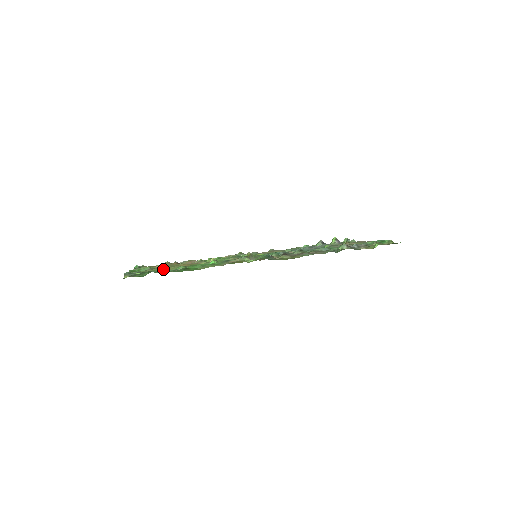
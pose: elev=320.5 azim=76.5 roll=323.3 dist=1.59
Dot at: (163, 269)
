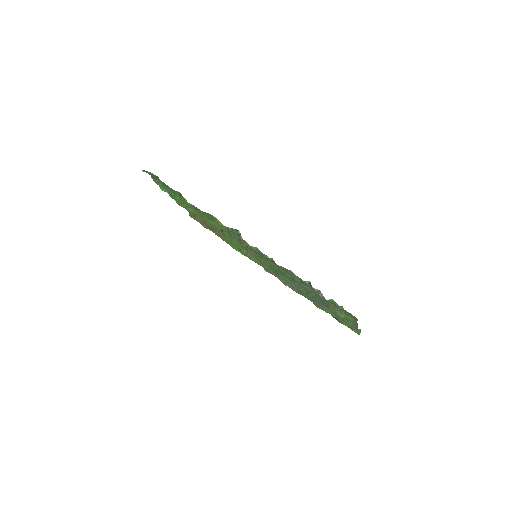
Dot at: occluded
